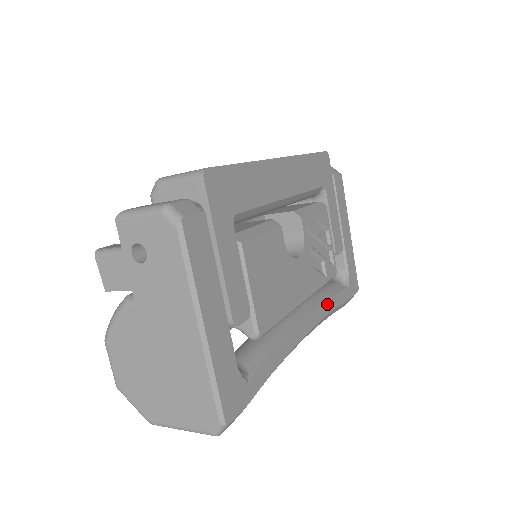
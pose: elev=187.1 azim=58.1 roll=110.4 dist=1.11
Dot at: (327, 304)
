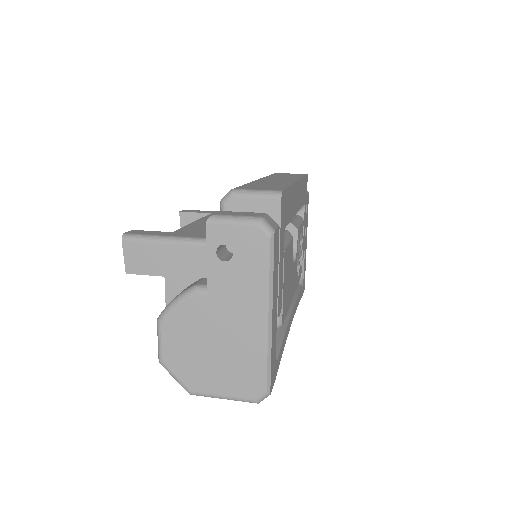
Dot at: (297, 300)
